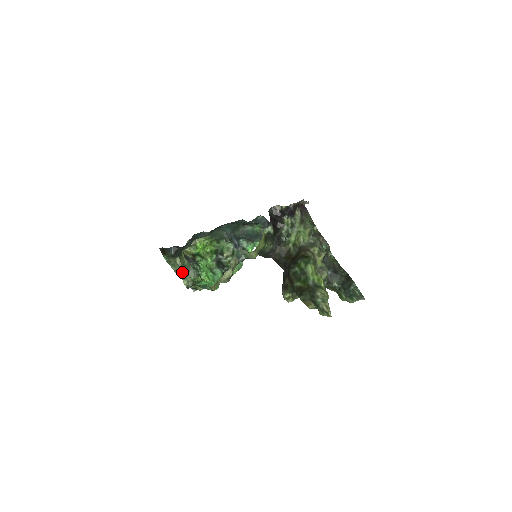
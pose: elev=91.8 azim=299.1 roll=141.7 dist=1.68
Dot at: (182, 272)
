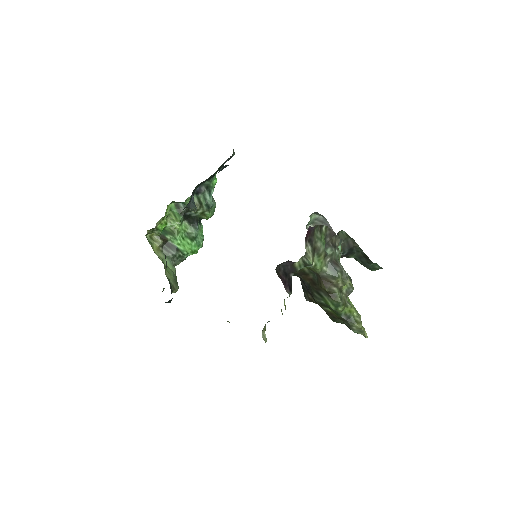
Dot at: (177, 284)
